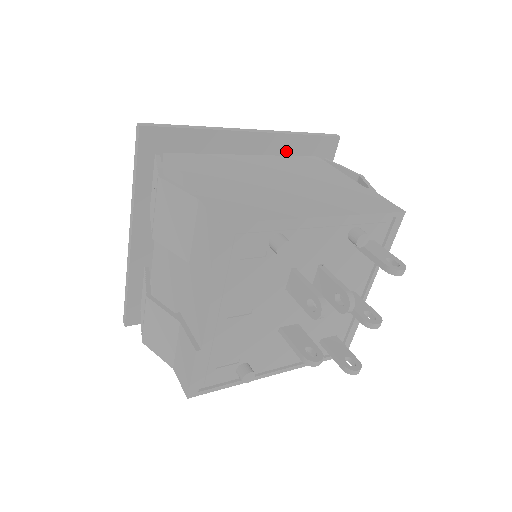
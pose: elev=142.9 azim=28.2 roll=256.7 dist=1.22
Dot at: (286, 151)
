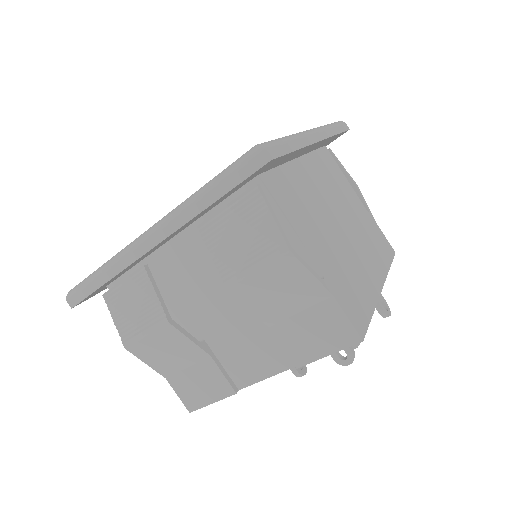
Dot at: (317, 147)
